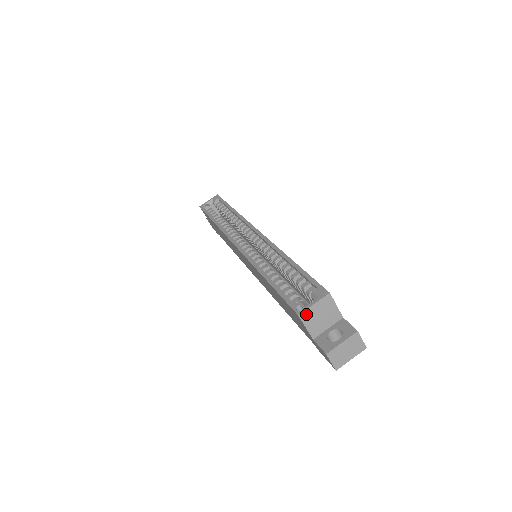
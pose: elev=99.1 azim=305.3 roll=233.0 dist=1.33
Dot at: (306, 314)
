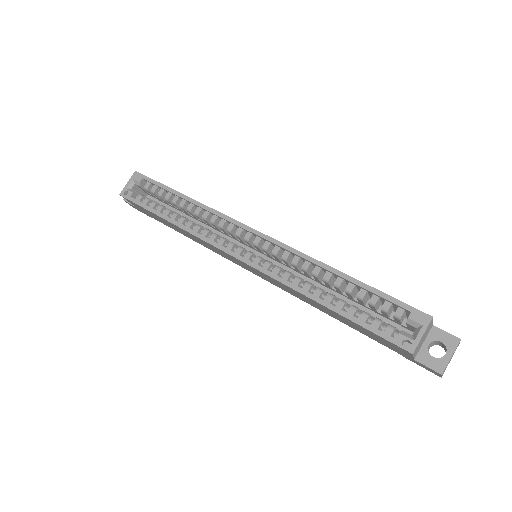
Dot at: (416, 348)
